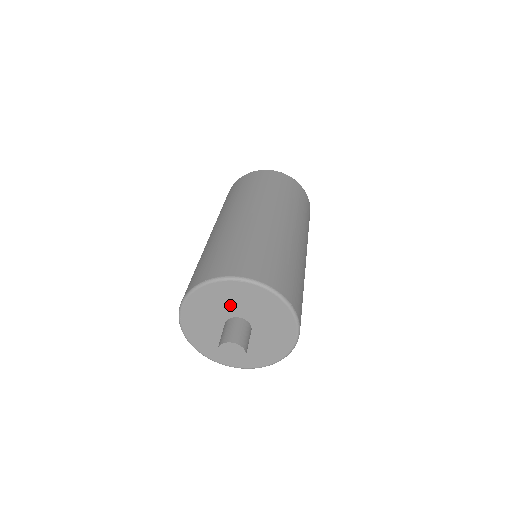
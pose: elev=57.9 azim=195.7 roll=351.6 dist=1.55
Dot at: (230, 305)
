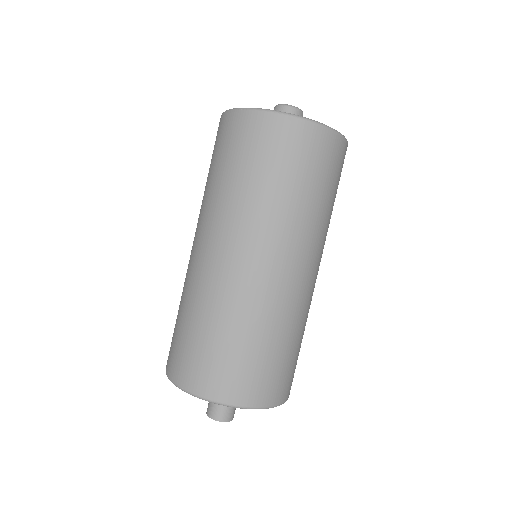
Dot at: occluded
